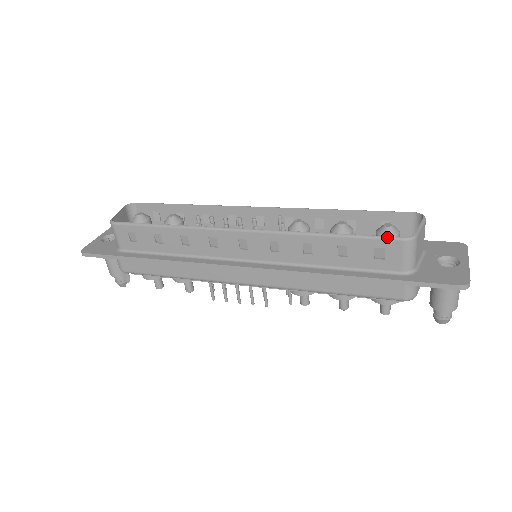
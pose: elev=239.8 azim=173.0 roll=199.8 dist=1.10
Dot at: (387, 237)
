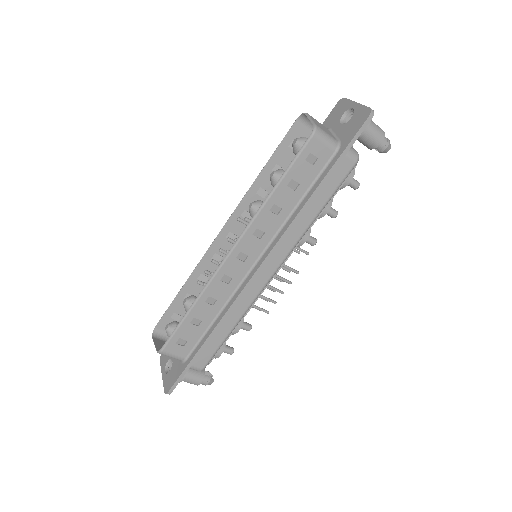
Dot at: (303, 146)
